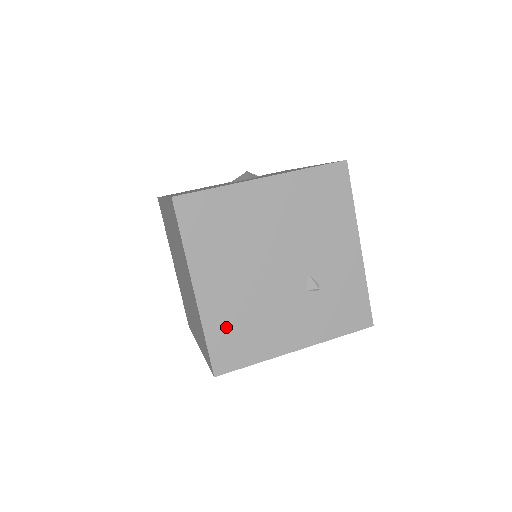
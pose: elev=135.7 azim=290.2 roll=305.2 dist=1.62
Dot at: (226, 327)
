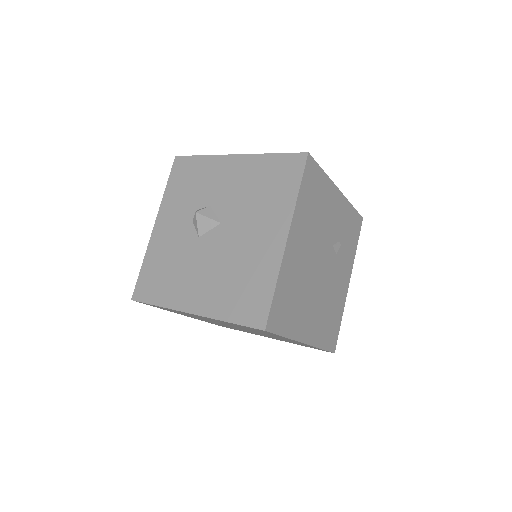
Dot at: (325, 330)
